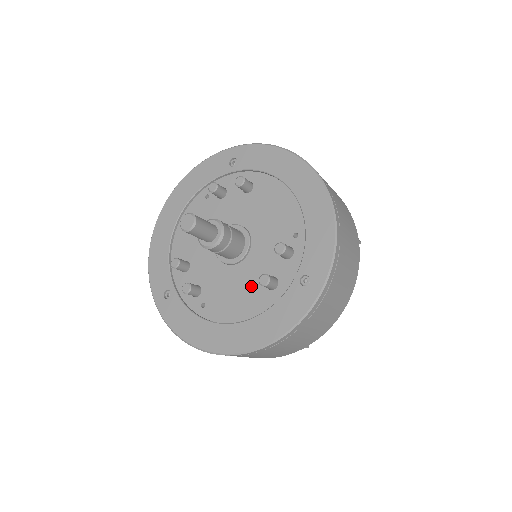
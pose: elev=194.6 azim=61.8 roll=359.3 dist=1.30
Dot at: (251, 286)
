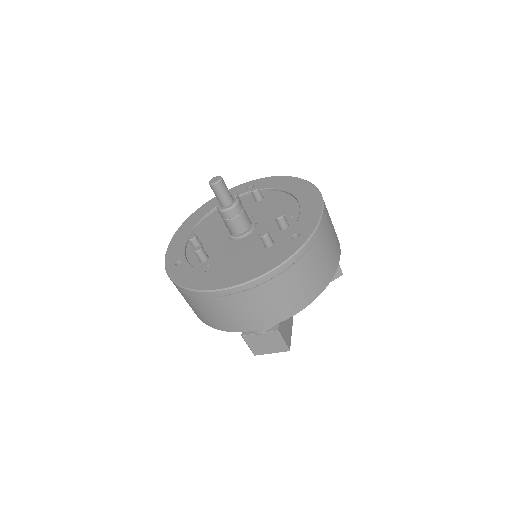
Dot at: (251, 248)
